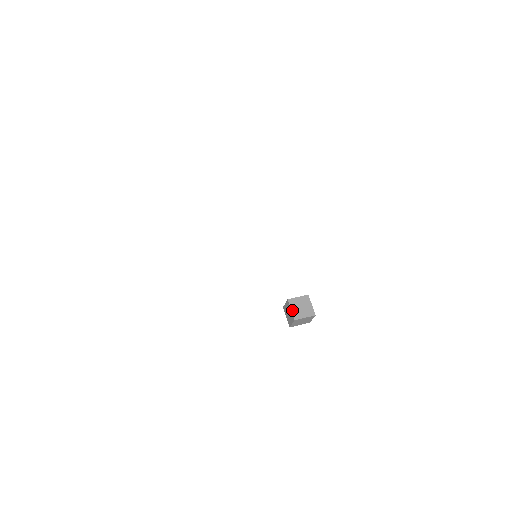
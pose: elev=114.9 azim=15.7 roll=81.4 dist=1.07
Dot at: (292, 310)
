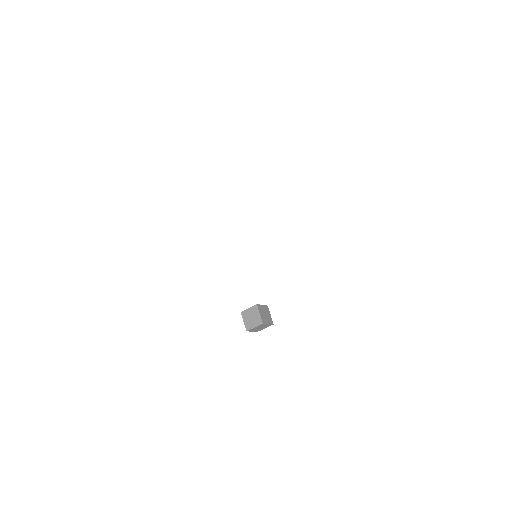
Dot at: (261, 314)
